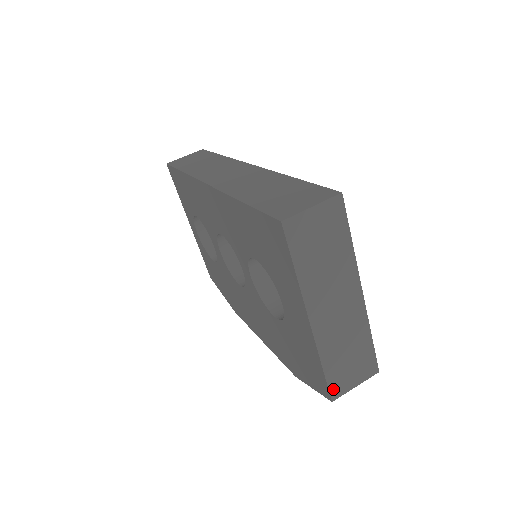
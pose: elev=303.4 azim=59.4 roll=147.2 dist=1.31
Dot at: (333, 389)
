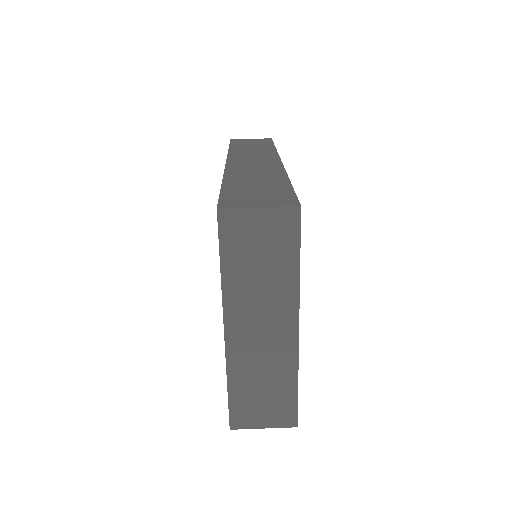
Dot at: (235, 416)
